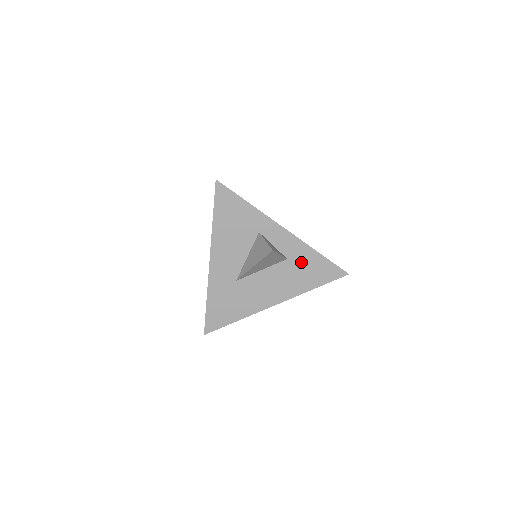
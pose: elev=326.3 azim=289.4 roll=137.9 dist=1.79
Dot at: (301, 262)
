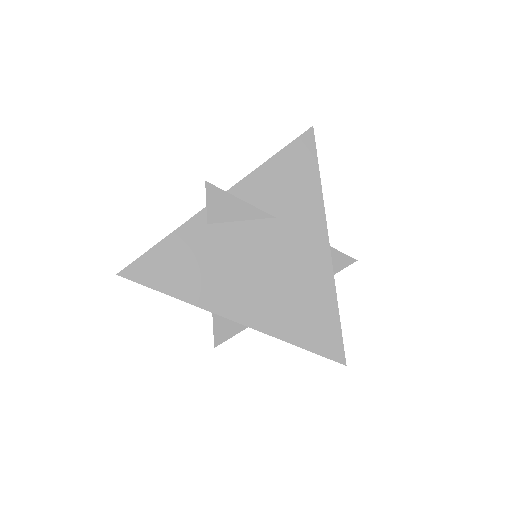
Dot at: occluded
